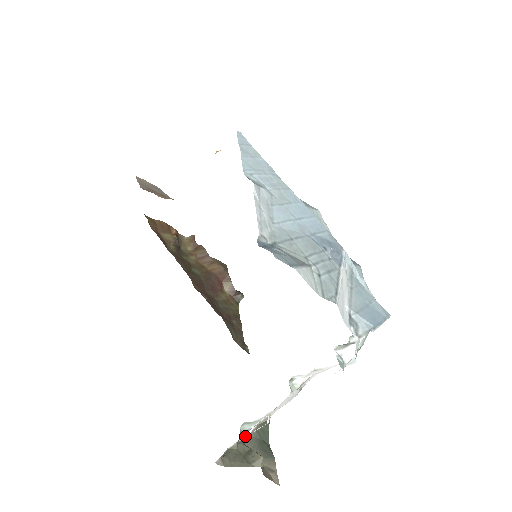
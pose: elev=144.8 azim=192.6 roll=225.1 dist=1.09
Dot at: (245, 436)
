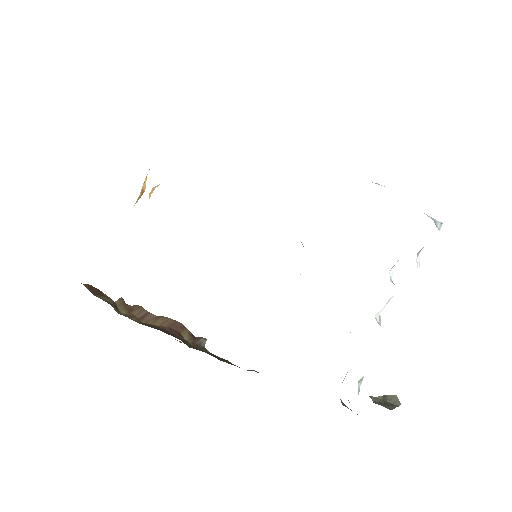
Dot at: occluded
